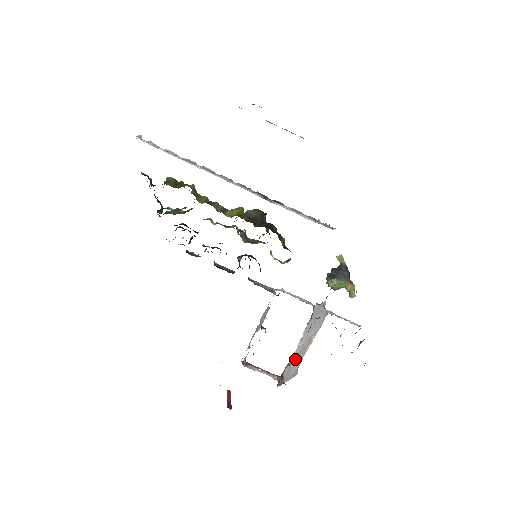
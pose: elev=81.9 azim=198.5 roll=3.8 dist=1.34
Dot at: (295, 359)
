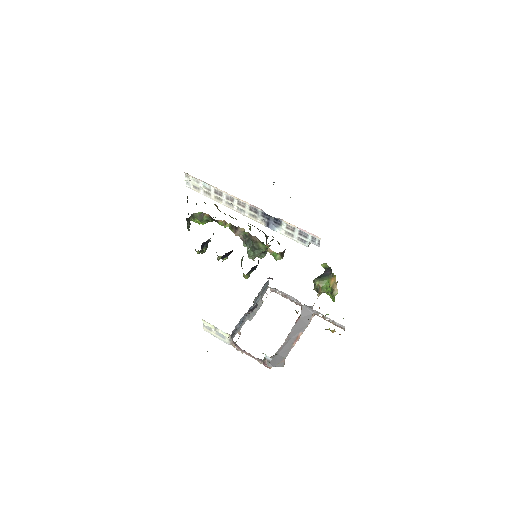
Dot at: (282, 351)
